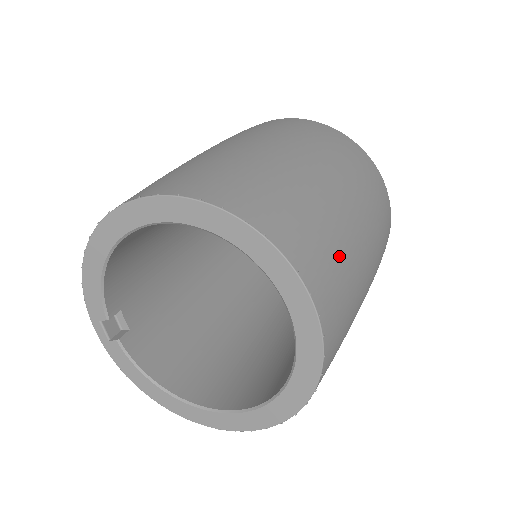
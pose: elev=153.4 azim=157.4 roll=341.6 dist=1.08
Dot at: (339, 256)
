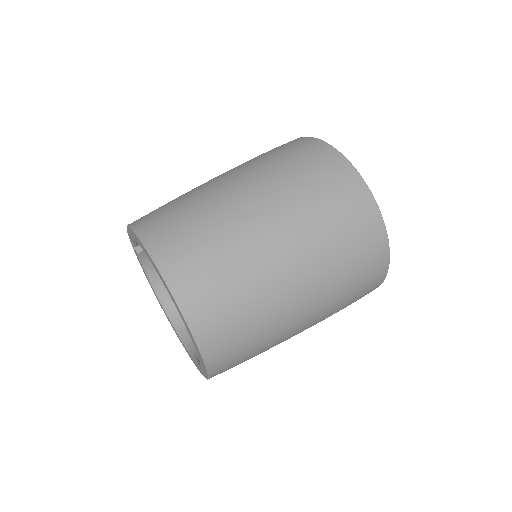
Dot at: (256, 350)
